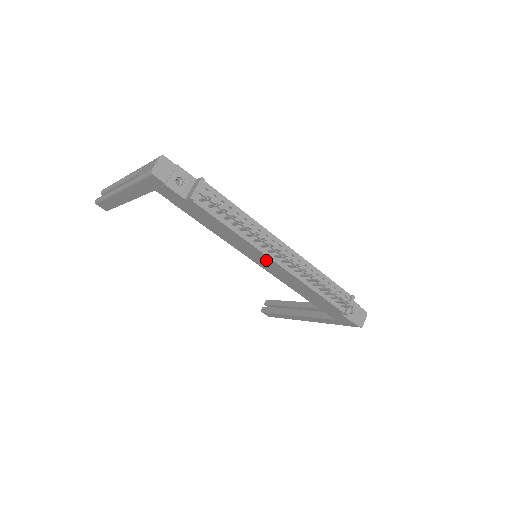
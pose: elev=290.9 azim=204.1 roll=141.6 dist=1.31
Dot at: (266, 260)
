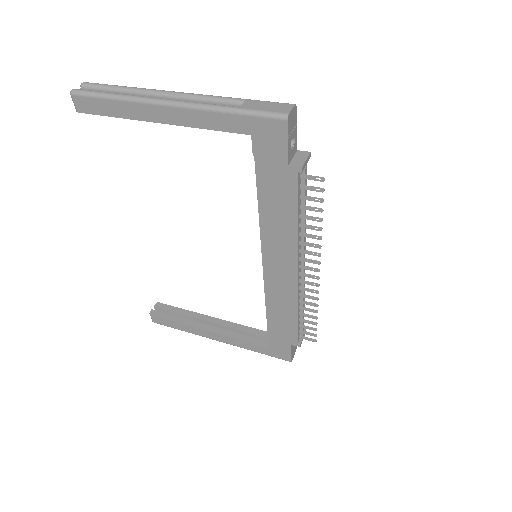
Dot at: (287, 266)
